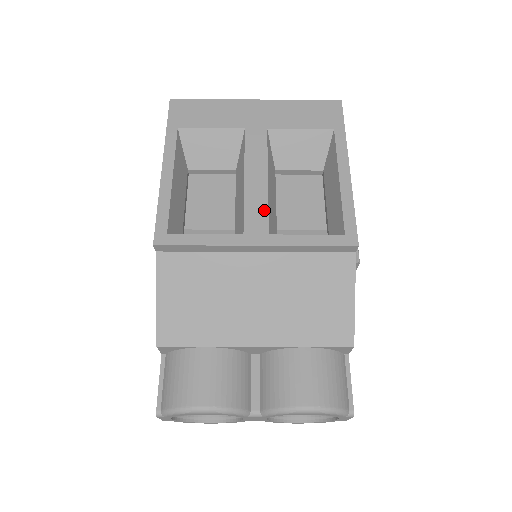
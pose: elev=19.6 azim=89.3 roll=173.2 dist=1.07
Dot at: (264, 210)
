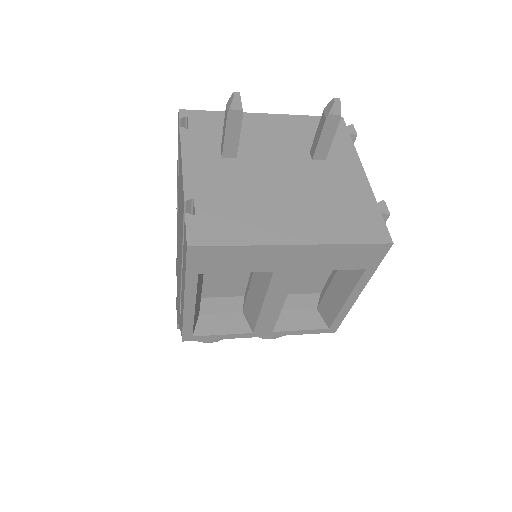
Dot at: (273, 322)
